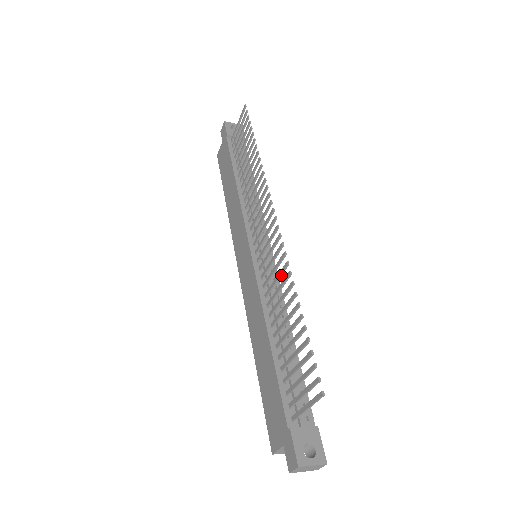
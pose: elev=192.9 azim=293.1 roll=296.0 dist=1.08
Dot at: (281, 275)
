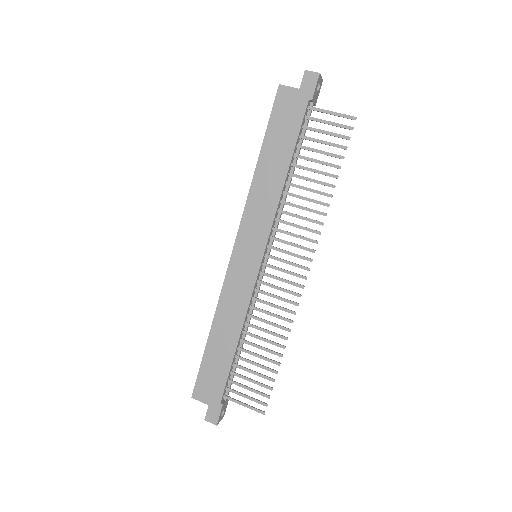
Dot at: (279, 318)
